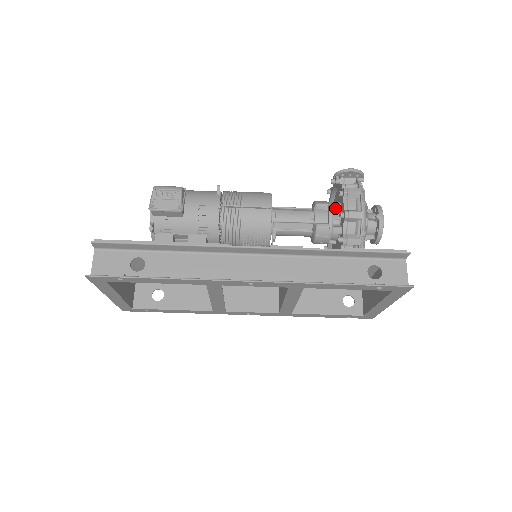
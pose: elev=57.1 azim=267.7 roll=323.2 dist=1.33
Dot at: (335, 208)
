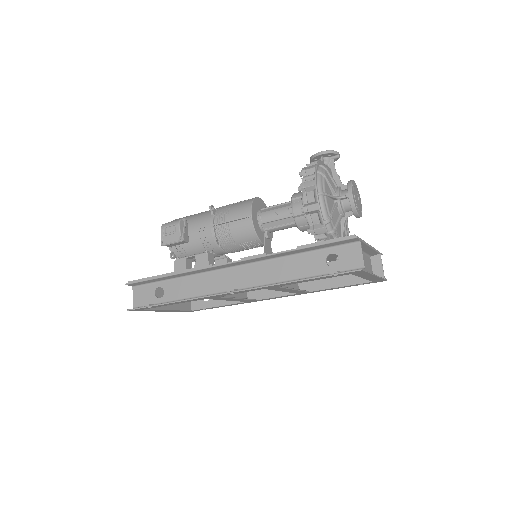
Dot at: occluded
